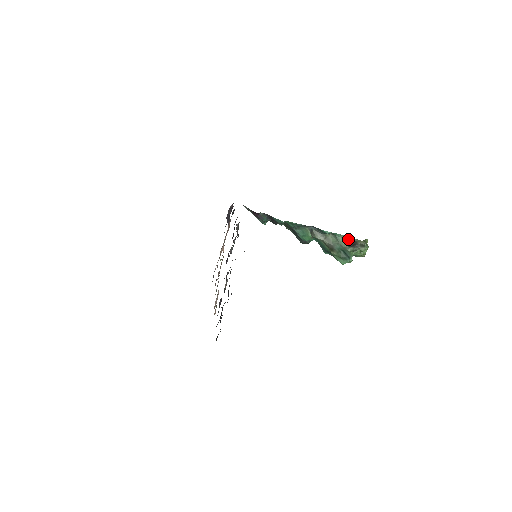
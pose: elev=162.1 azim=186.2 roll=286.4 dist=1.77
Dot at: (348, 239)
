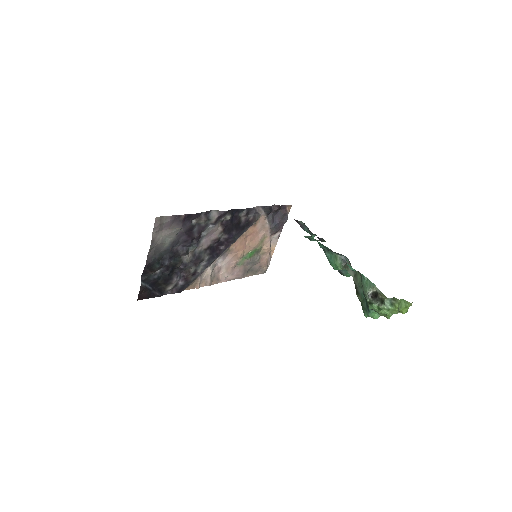
Dot at: (372, 286)
